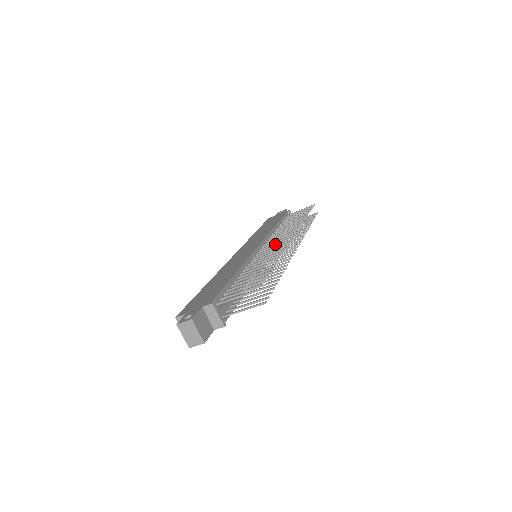
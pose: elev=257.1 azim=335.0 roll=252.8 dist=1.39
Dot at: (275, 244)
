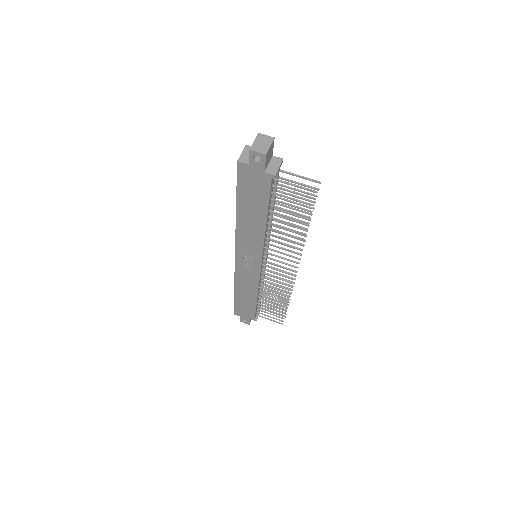
Dot at: occluded
